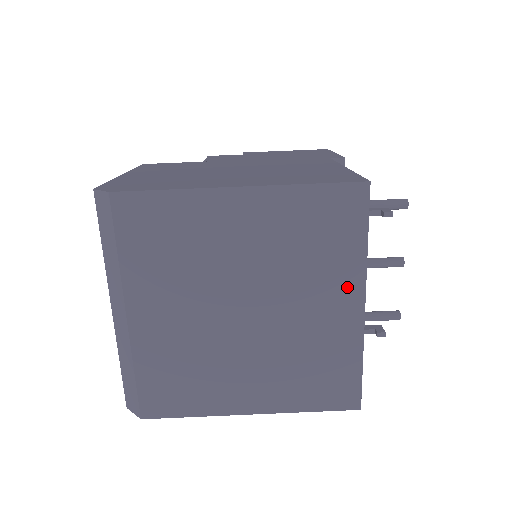
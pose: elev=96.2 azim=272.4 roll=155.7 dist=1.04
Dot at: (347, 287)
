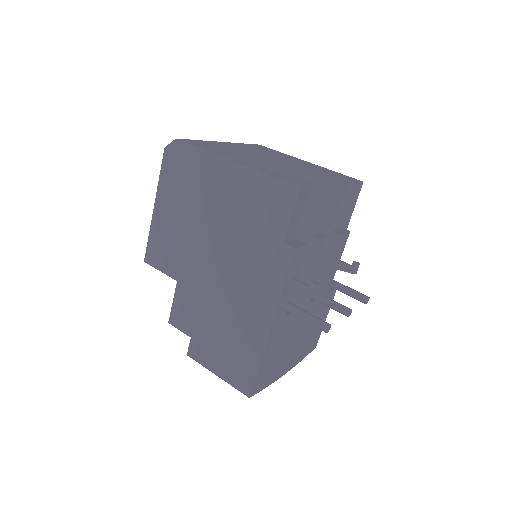
Dot at: (331, 180)
